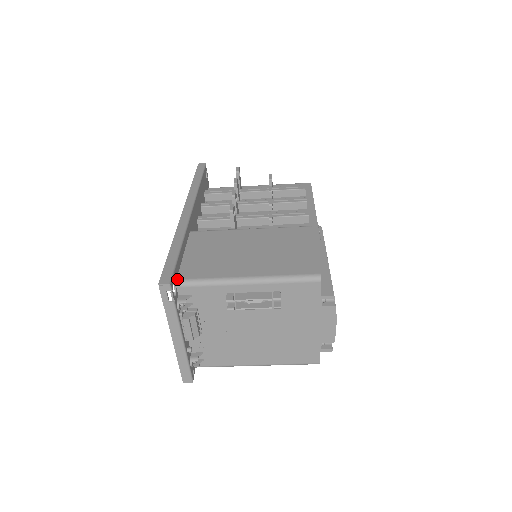
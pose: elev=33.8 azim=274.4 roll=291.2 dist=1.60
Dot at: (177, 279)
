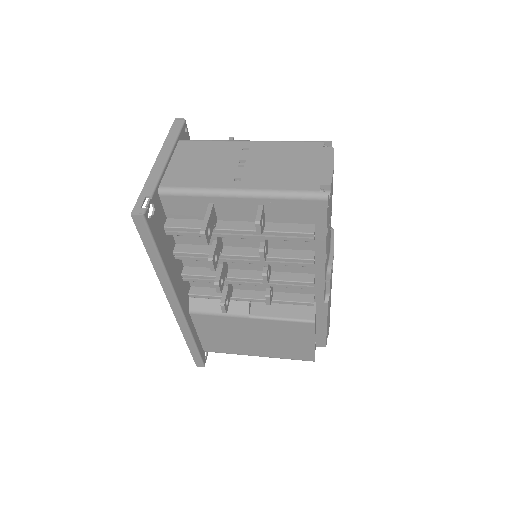
Dot at: (204, 351)
